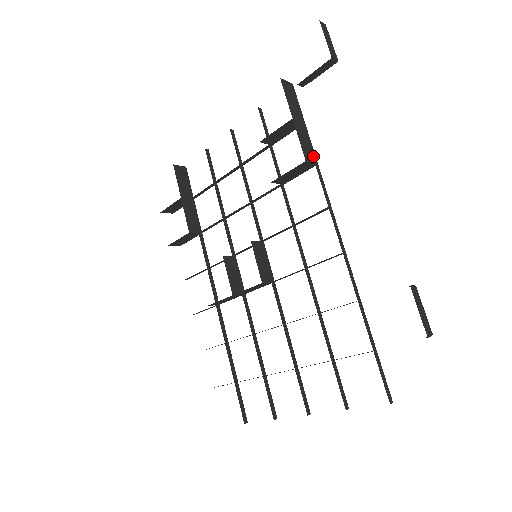
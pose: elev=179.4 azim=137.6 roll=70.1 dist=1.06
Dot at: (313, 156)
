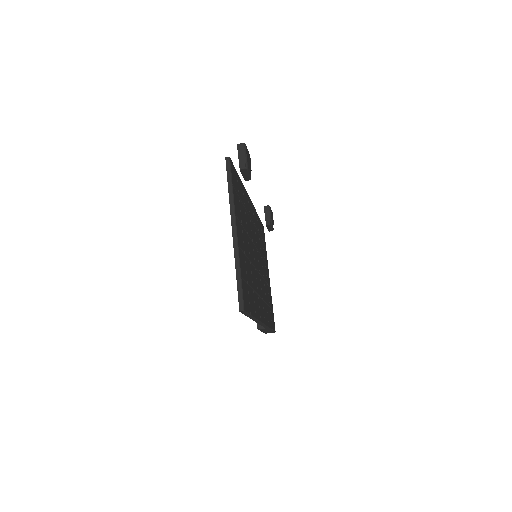
Dot at: occluded
